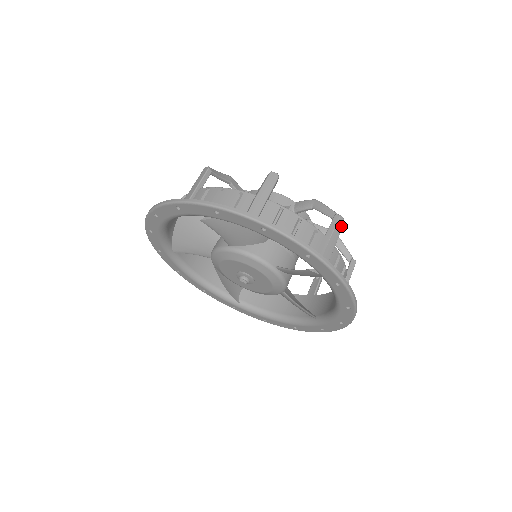
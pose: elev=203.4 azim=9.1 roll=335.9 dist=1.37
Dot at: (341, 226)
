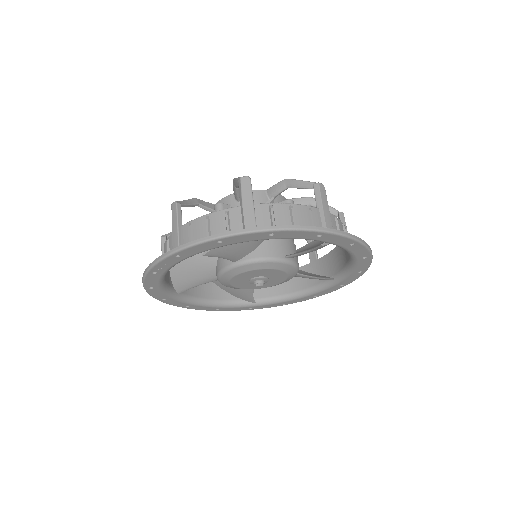
Dot at: (324, 192)
